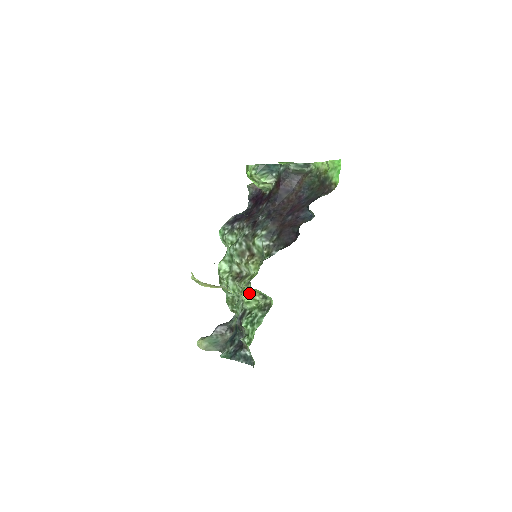
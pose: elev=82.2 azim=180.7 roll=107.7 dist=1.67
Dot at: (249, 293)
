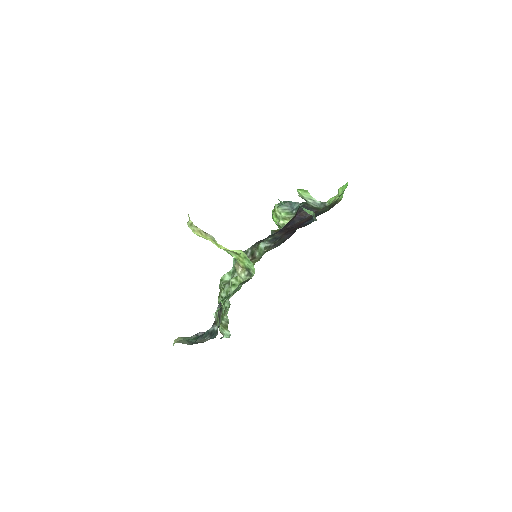
Dot at: (237, 272)
